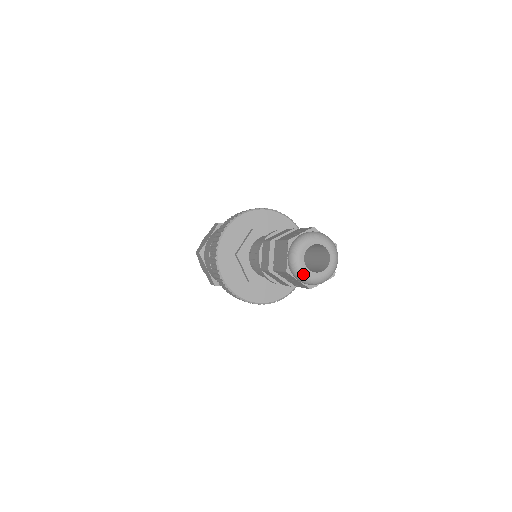
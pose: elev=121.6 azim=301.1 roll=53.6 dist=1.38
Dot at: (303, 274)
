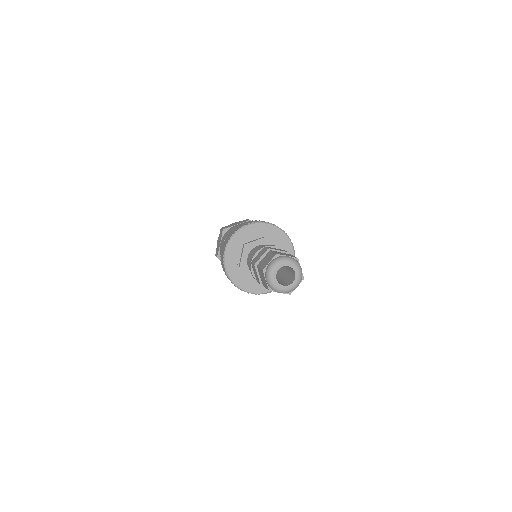
Dot at: (280, 290)
